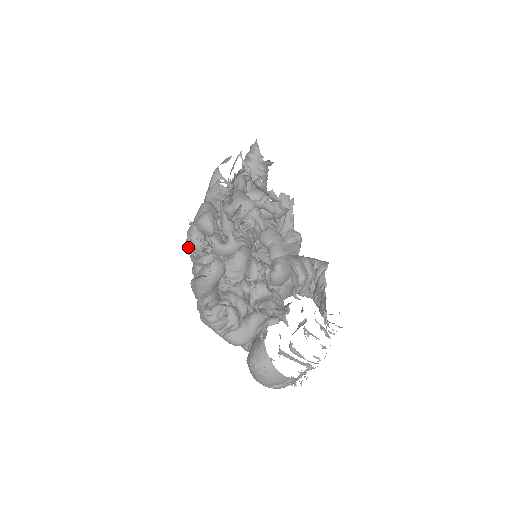
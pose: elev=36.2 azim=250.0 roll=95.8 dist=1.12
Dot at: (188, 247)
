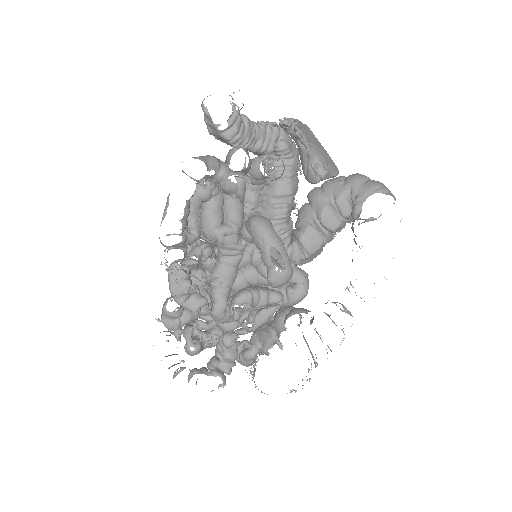
Dot at: occluded
